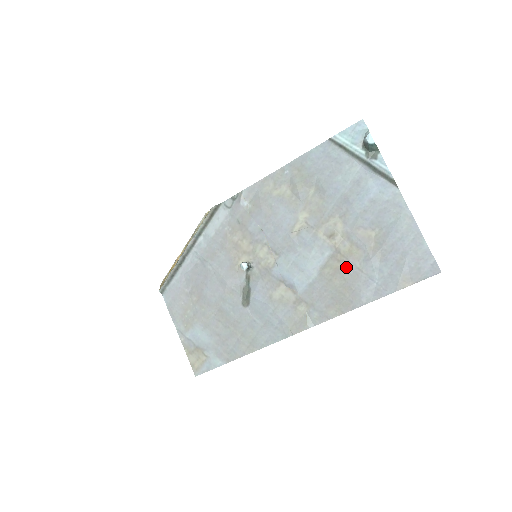
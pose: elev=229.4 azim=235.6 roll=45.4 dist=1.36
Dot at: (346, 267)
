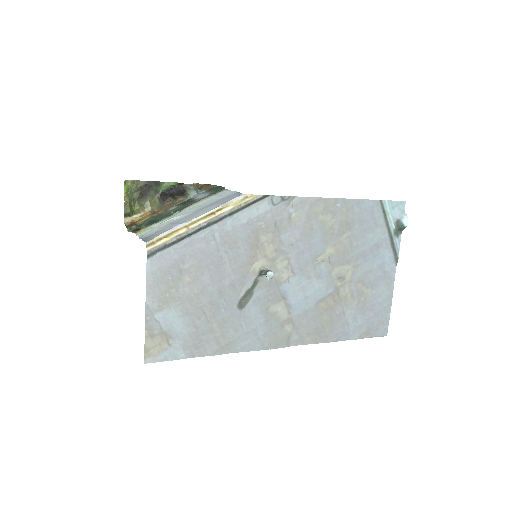
Dot at: (337, 308)
